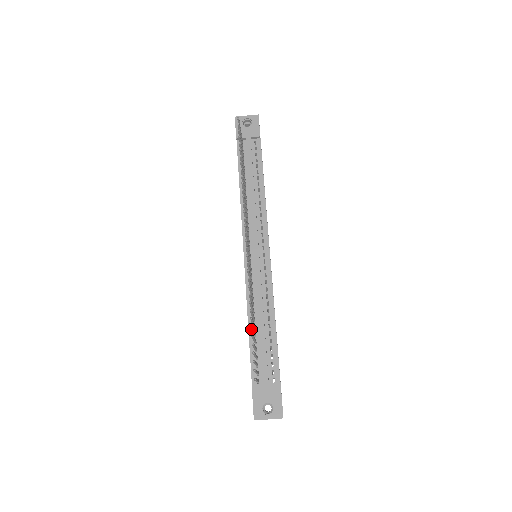
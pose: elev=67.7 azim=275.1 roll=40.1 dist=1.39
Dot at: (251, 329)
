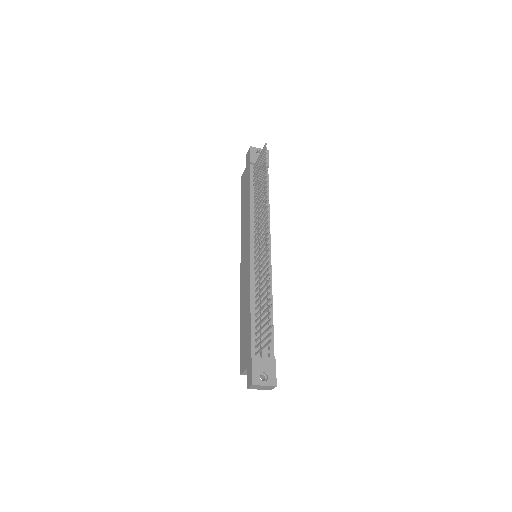
Dot at: (267, 302)
